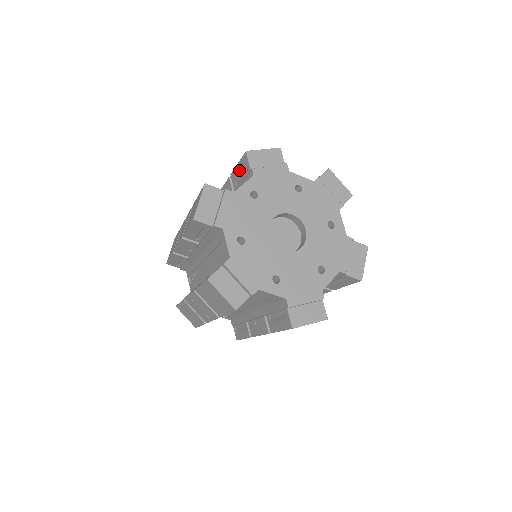
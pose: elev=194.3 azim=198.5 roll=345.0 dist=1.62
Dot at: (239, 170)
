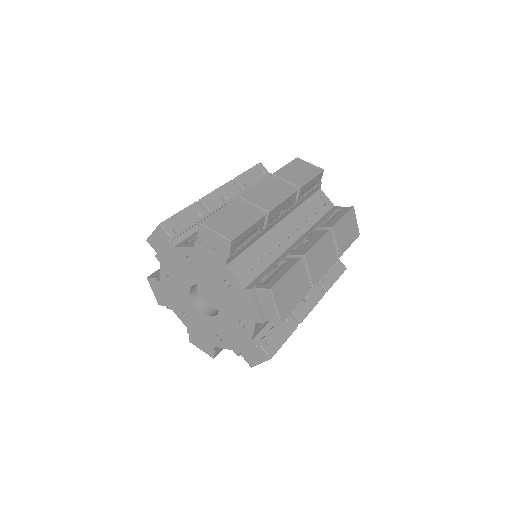
Dot at: occluded
